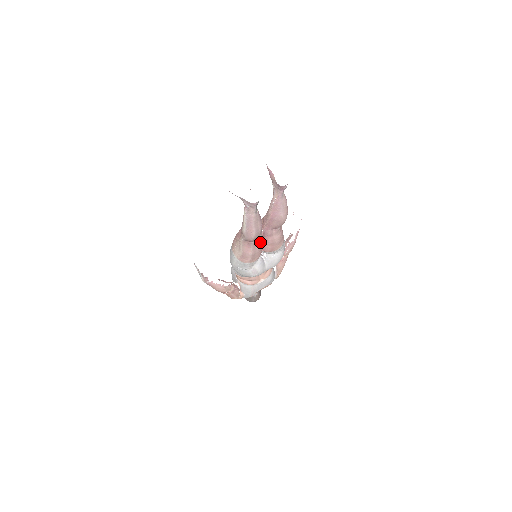
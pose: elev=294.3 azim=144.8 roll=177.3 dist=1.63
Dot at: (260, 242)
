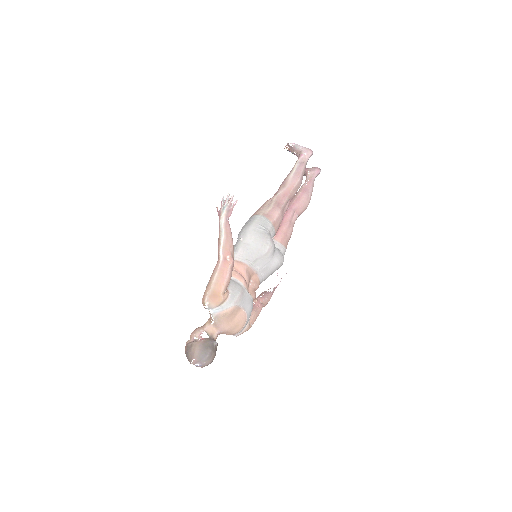
Dot at: occluded
